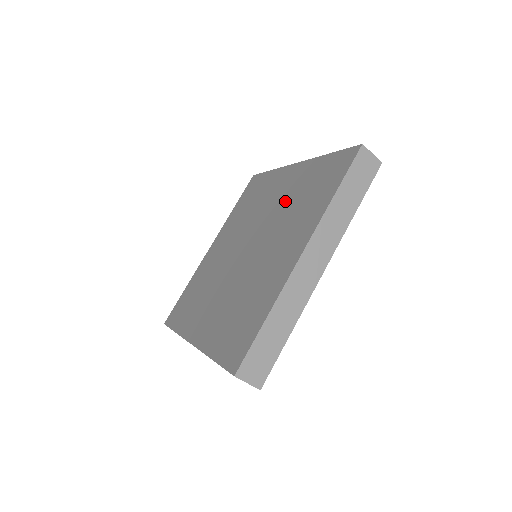
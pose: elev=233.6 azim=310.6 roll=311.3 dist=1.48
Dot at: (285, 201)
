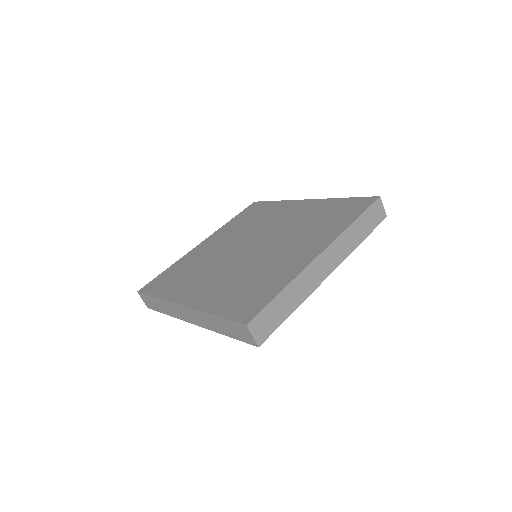
Dot at: (297, 220)
